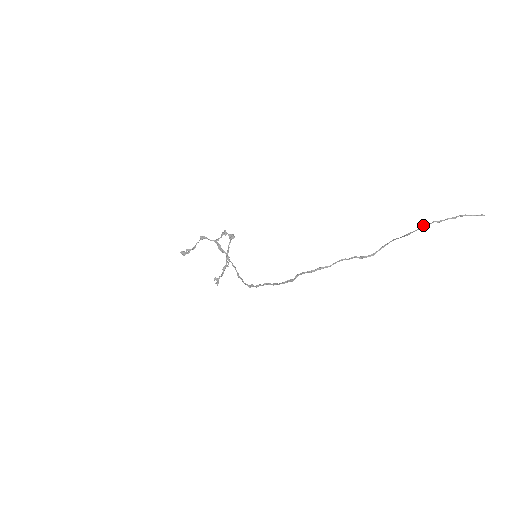
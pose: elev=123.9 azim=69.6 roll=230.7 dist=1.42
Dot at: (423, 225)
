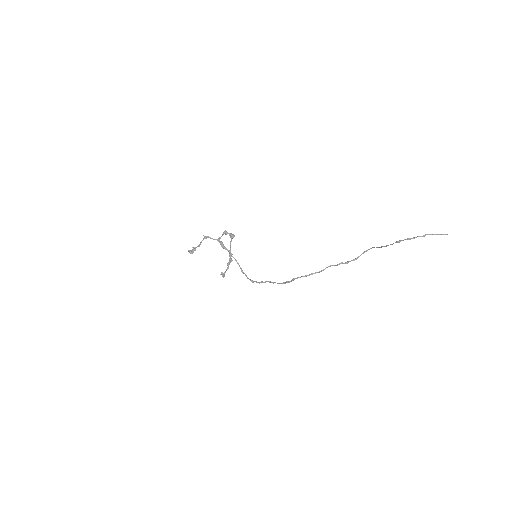
Dot at: (398, 241)
